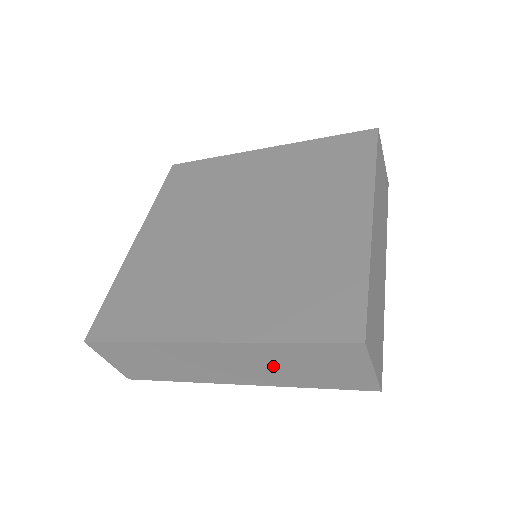
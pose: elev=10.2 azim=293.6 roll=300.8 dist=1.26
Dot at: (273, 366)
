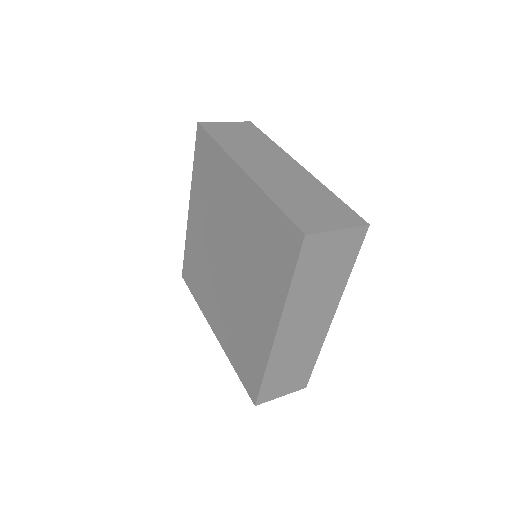
Dot at: (316, 295)
